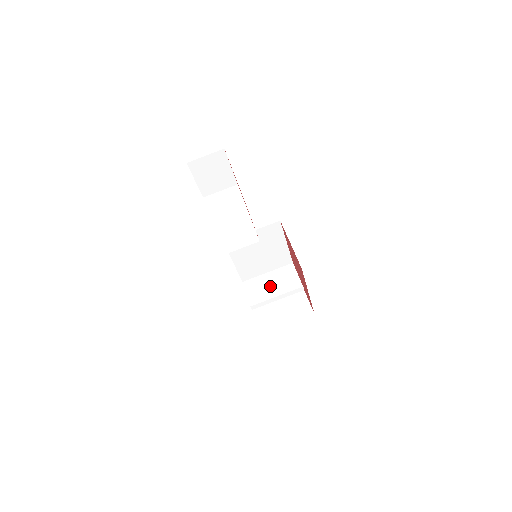
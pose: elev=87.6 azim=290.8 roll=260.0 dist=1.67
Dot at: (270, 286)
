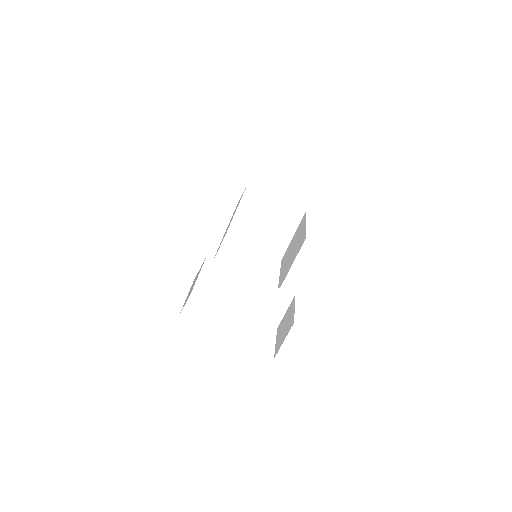
Dot at: (251, 222)
